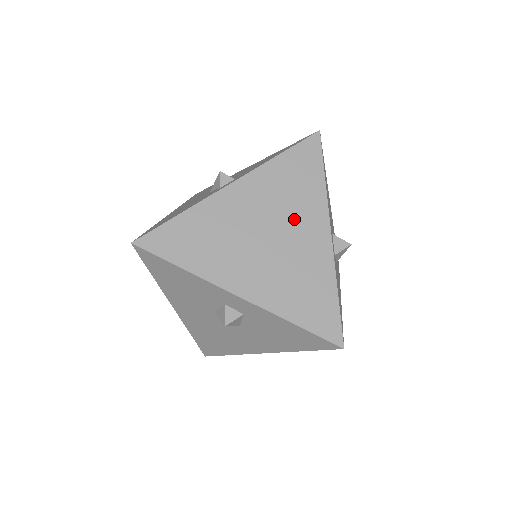
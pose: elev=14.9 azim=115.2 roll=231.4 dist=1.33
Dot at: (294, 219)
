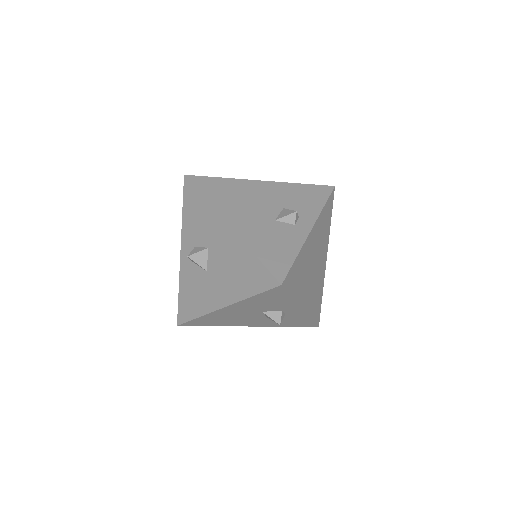
Dot at: (321, 251)
